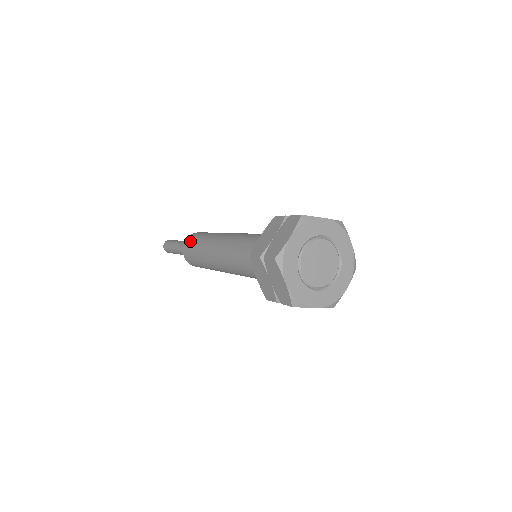
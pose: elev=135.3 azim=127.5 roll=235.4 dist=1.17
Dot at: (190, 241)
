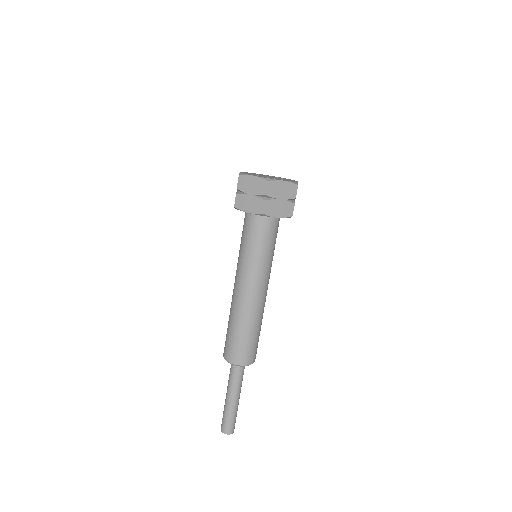
Dot at: (225, 344)
